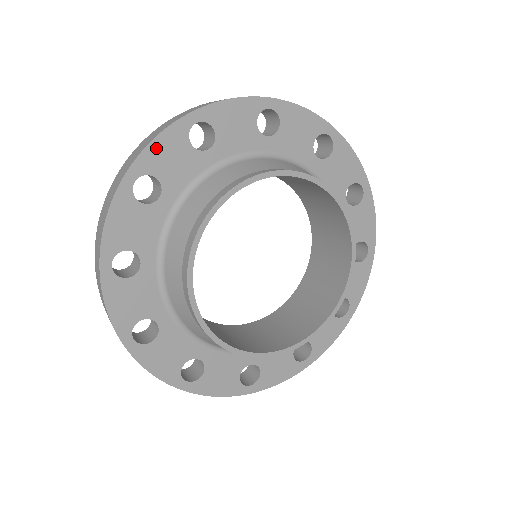
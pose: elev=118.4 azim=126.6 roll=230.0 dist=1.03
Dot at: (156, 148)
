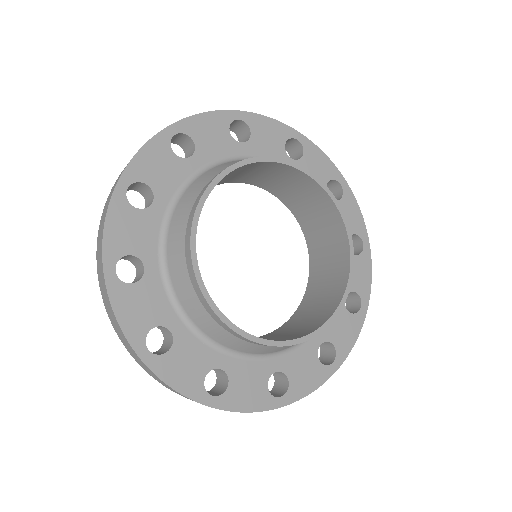
Dot at: (202, 120)
